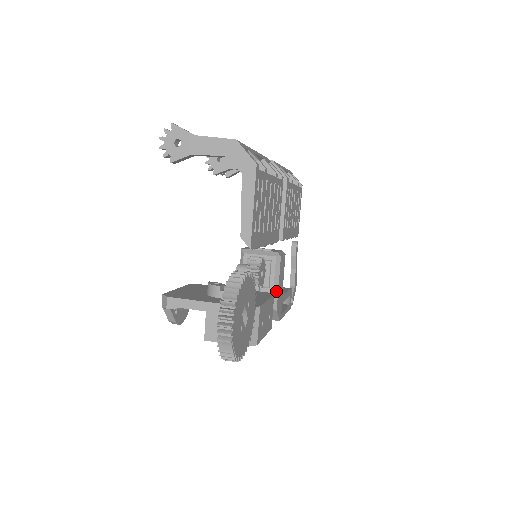
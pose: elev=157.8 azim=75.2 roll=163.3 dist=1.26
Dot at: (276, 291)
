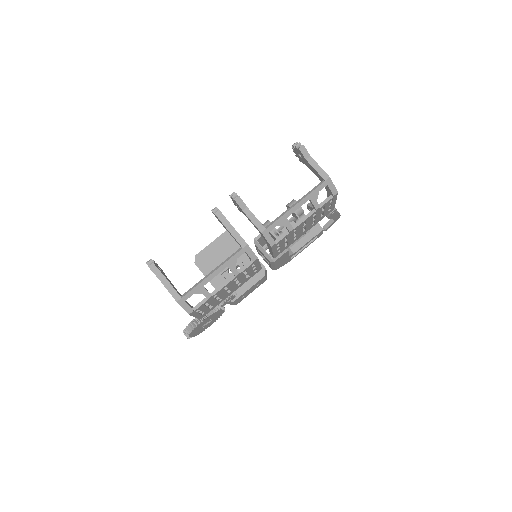
Dot at: (274, 267)
